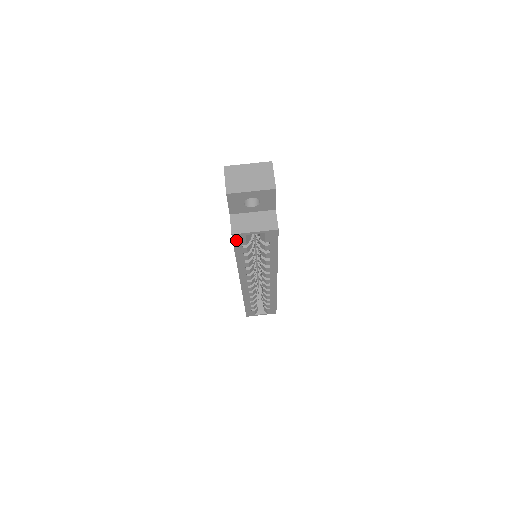
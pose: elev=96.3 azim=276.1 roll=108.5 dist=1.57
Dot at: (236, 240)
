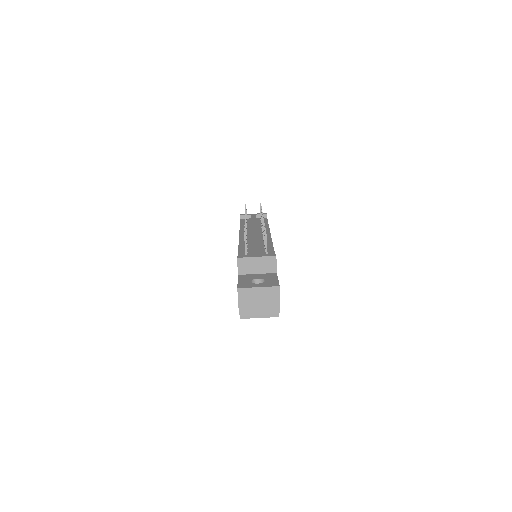
Dot at: occluded
